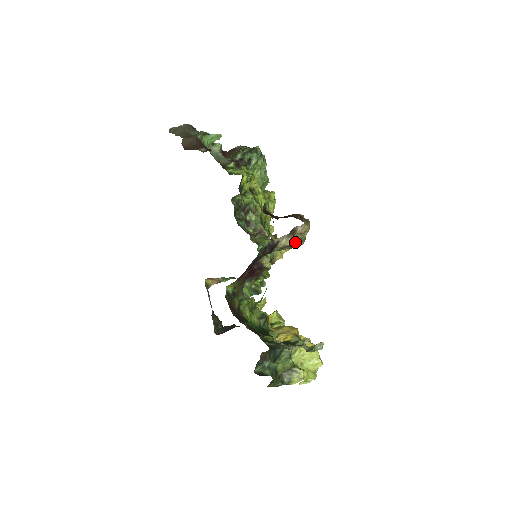
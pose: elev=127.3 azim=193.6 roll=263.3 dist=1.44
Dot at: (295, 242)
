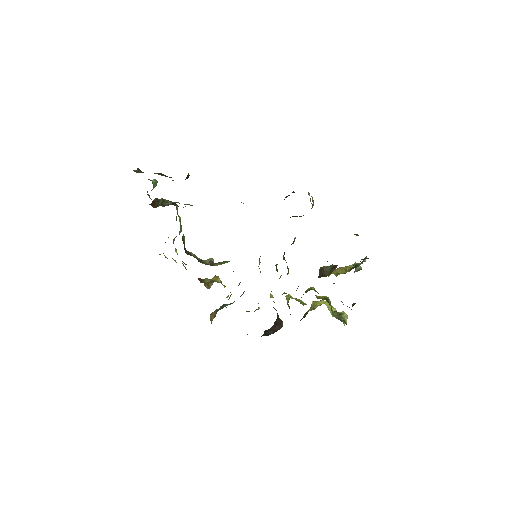
Dot at: occluded
